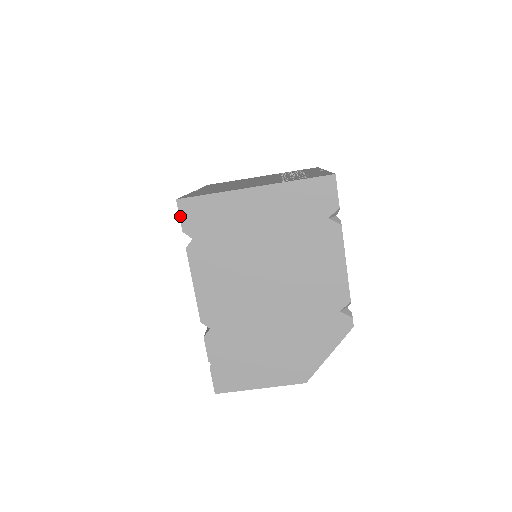
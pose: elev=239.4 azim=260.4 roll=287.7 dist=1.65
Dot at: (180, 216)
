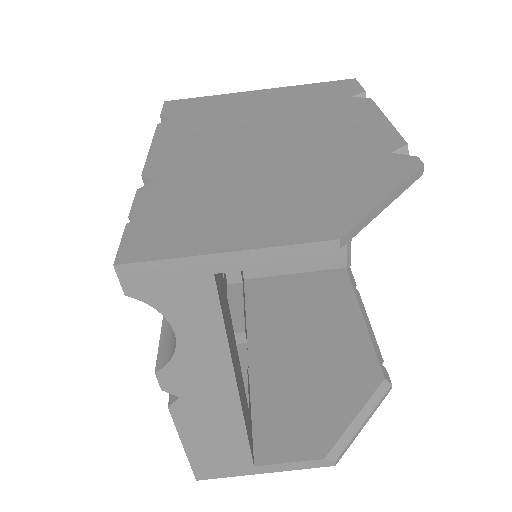
Dot at: (163, 108)
